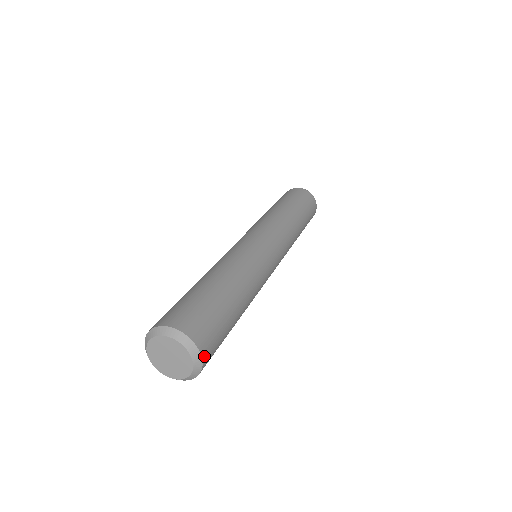
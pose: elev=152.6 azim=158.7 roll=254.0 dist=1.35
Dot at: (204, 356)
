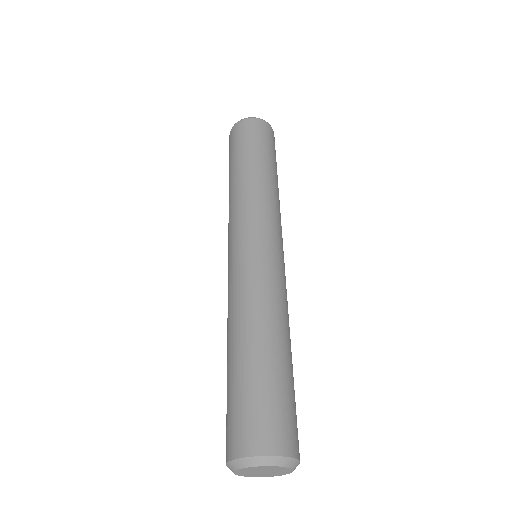
Dot at: (299, 455)
